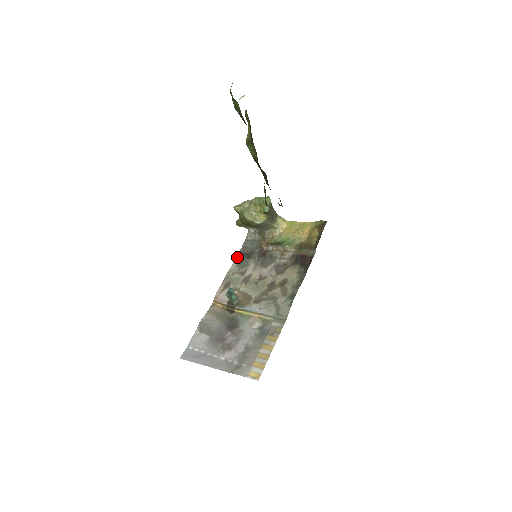
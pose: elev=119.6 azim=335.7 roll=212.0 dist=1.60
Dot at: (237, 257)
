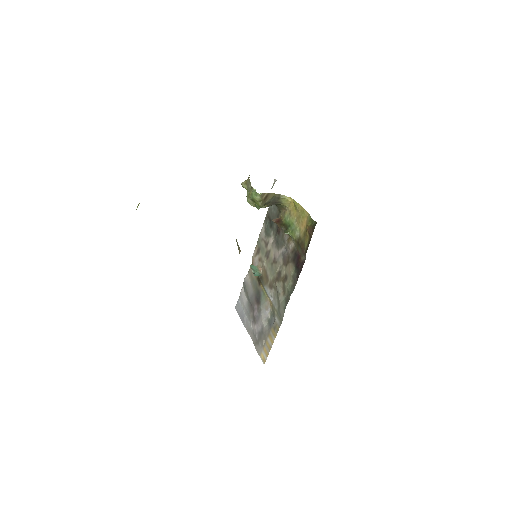
Dot at: (265, 220)
